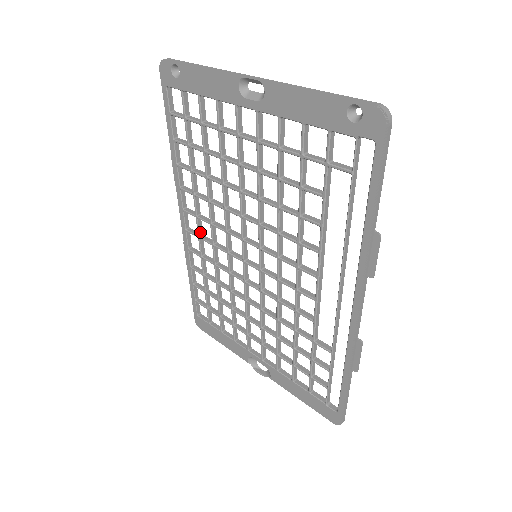
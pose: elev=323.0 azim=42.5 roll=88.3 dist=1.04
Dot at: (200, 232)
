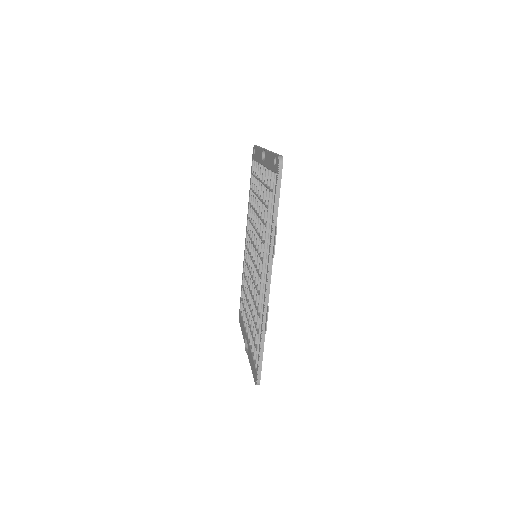
Dot at: occluded
